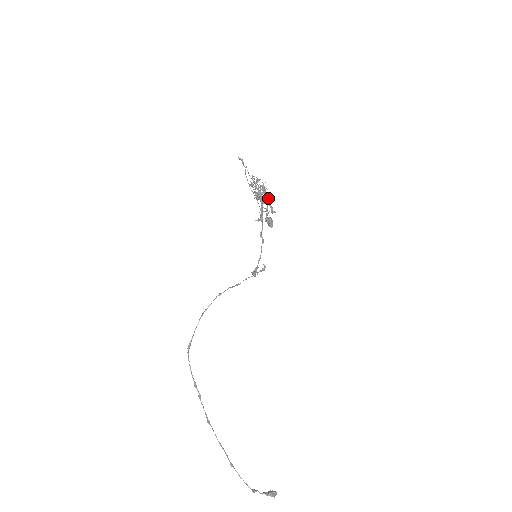
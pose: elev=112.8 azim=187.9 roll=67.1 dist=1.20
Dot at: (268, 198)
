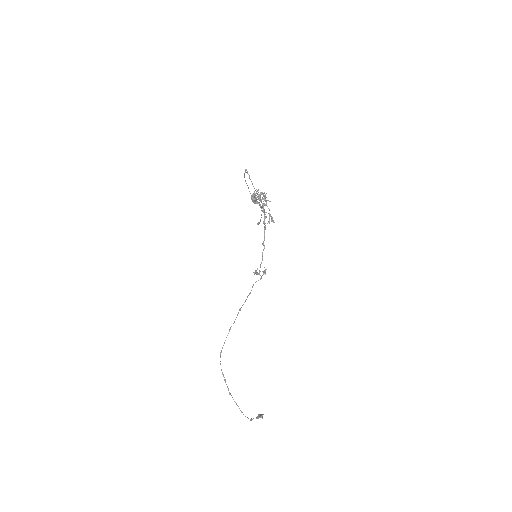
Dot at: occluded
